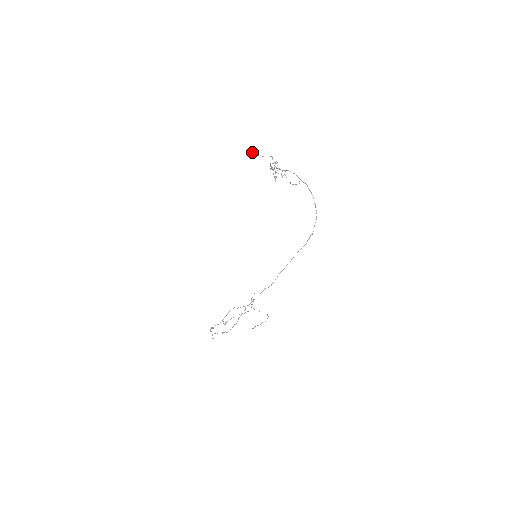
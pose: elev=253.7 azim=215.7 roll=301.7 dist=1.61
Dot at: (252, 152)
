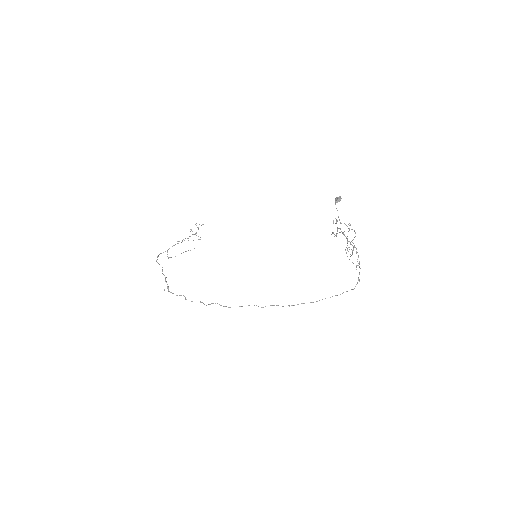
Dot at: (337, 201)
